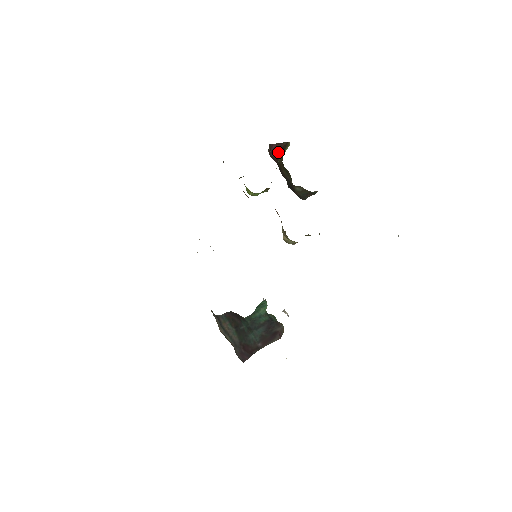
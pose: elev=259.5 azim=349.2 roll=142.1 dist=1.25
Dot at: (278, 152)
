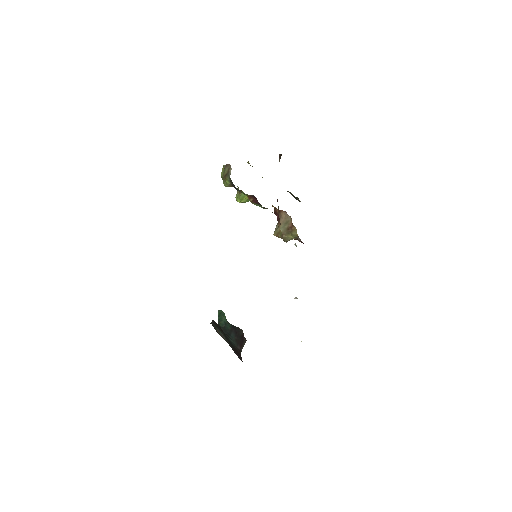
Dot at: occluded
